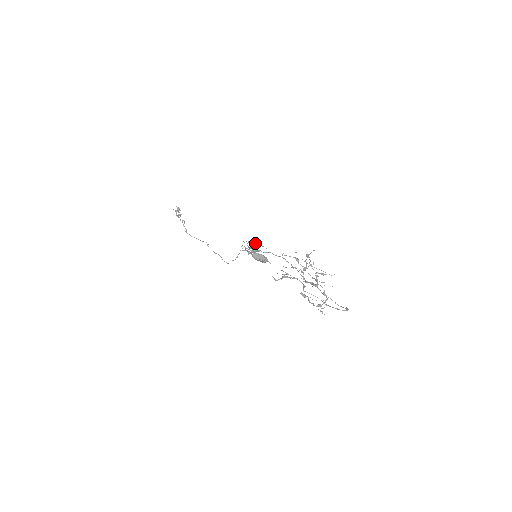
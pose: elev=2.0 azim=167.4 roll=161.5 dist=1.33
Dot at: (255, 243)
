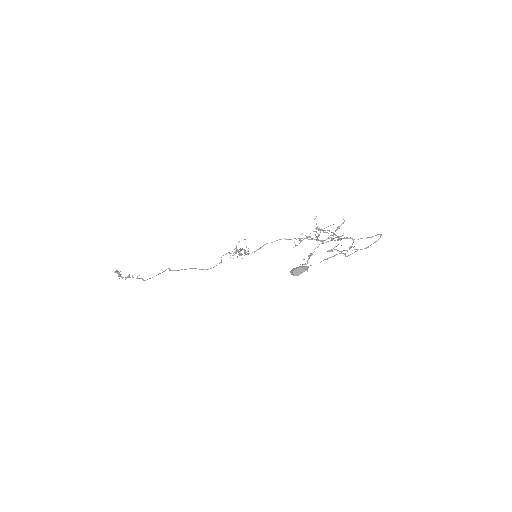
Dot at: (236, 245)
